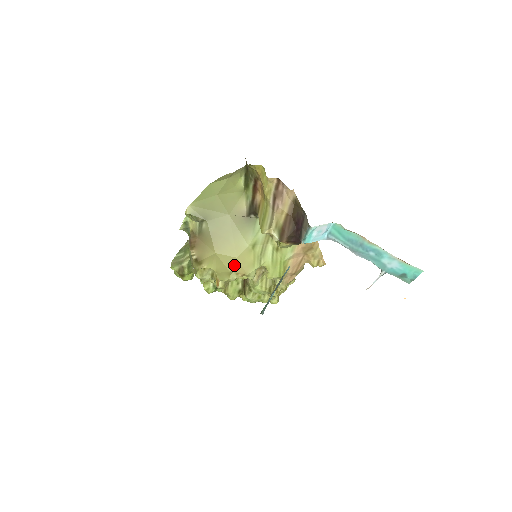
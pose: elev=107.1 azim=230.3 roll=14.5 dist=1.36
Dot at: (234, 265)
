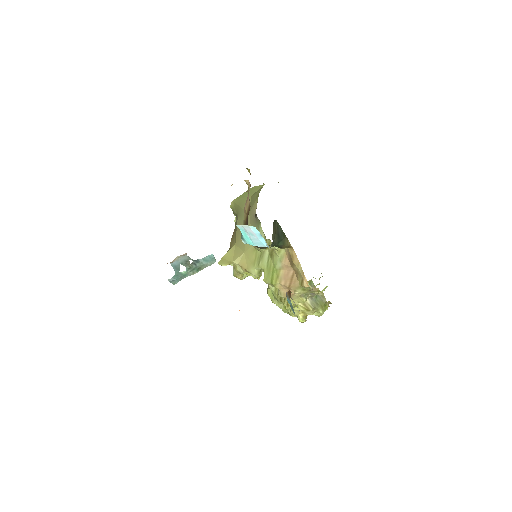
Dot at: (240, 258)
